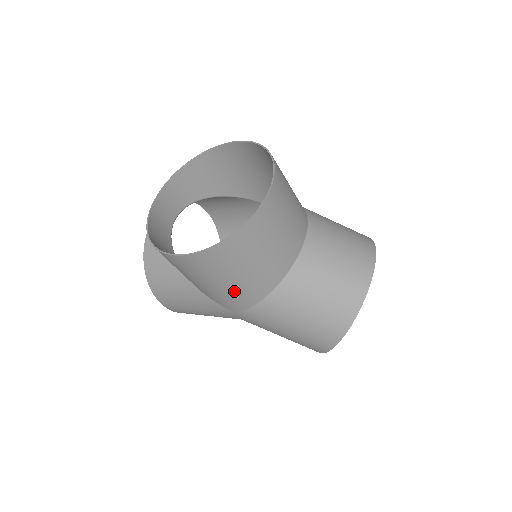
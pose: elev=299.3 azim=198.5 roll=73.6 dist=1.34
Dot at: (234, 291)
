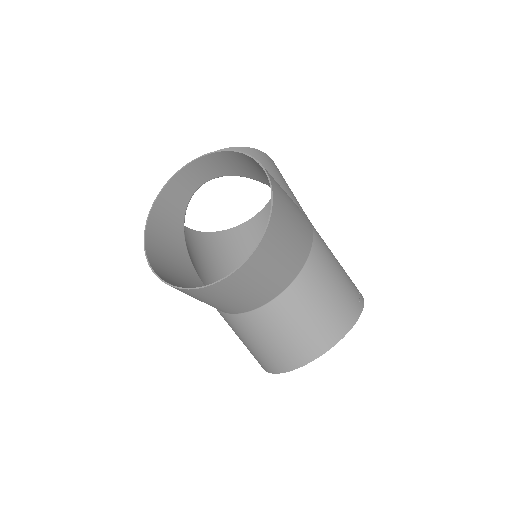
Dot at: occluded
